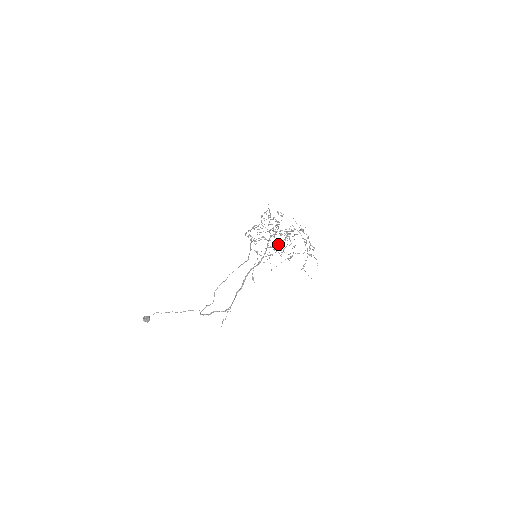
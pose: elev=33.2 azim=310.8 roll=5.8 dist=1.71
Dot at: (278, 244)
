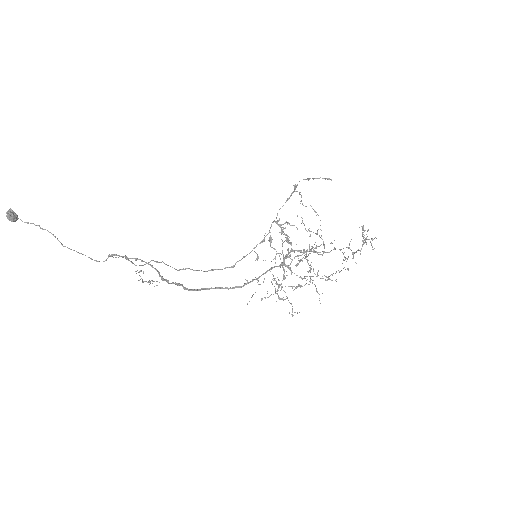
Dot at: (284, 277)
